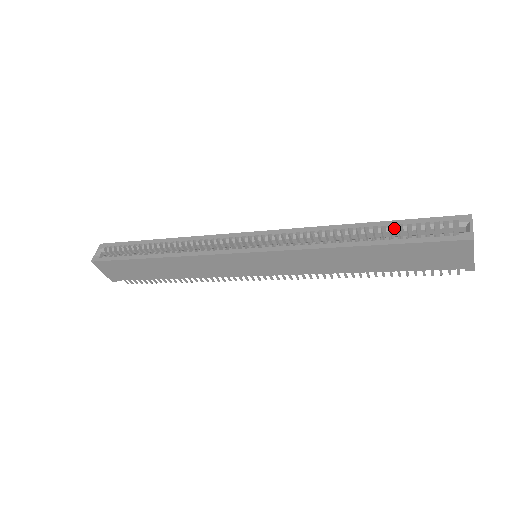
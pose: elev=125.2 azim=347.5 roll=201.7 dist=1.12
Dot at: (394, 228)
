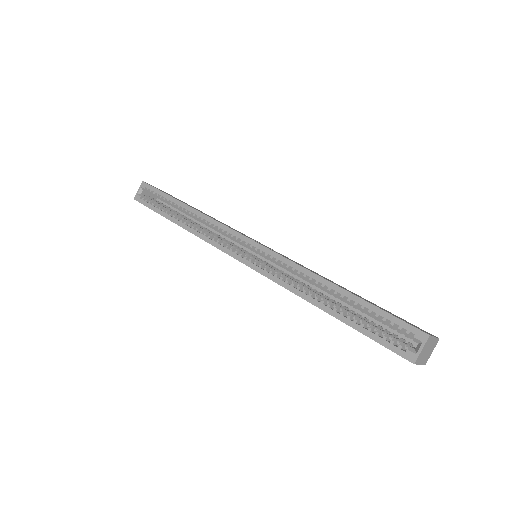
Dot at: (363, 305)
